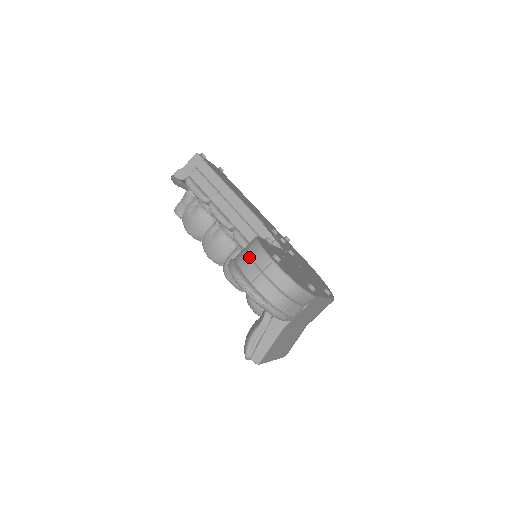
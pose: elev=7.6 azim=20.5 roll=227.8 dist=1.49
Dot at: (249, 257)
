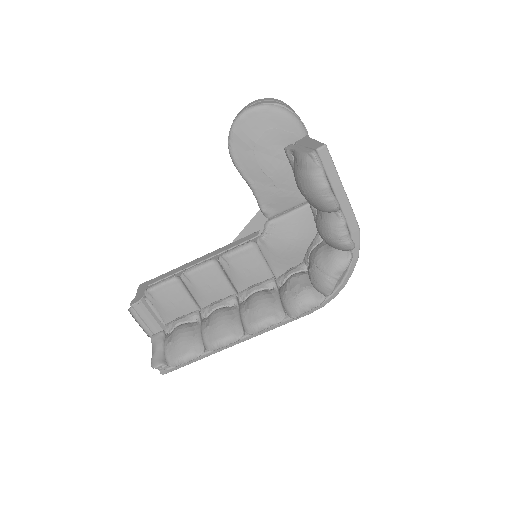
Dot at: occluded
